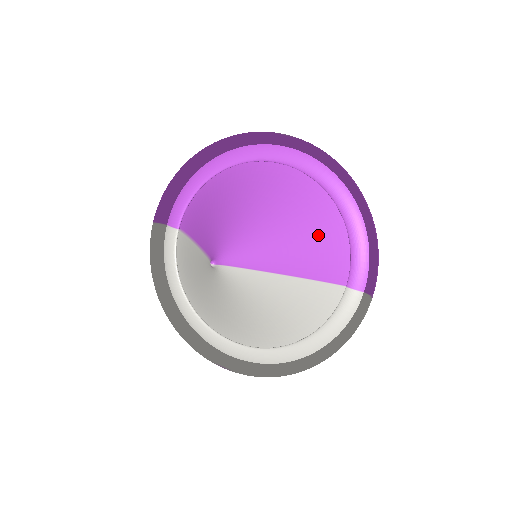
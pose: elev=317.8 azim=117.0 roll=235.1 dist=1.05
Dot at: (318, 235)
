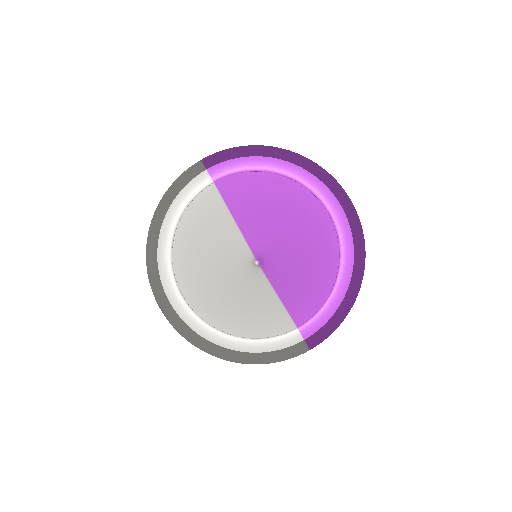
Dot at: (315, 285)
